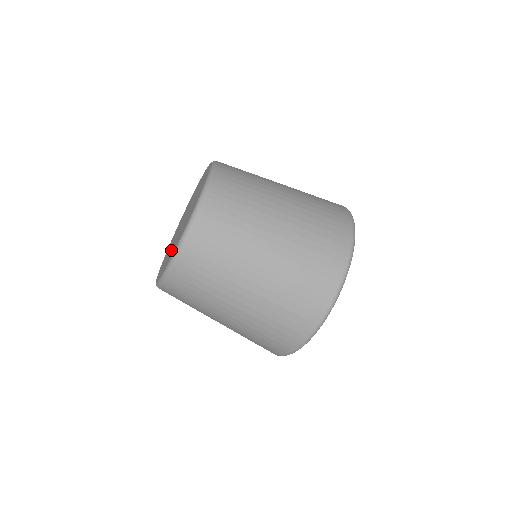
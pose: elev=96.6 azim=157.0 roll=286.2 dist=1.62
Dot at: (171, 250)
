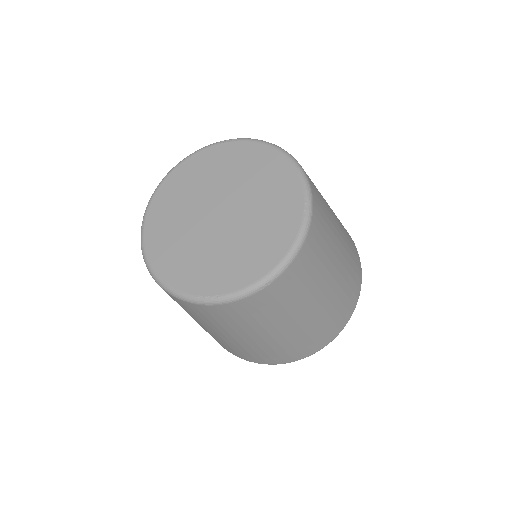
Dot at: (248, 240)
